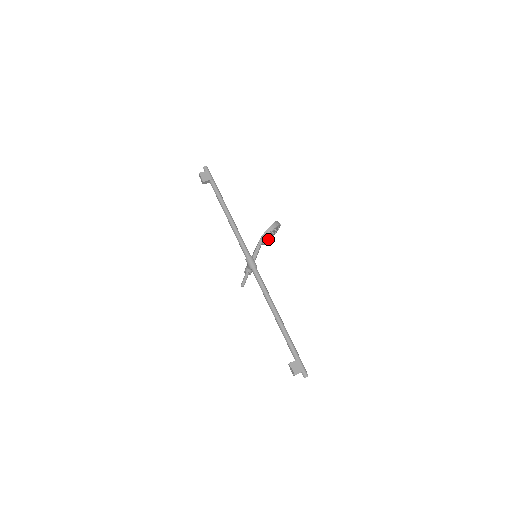
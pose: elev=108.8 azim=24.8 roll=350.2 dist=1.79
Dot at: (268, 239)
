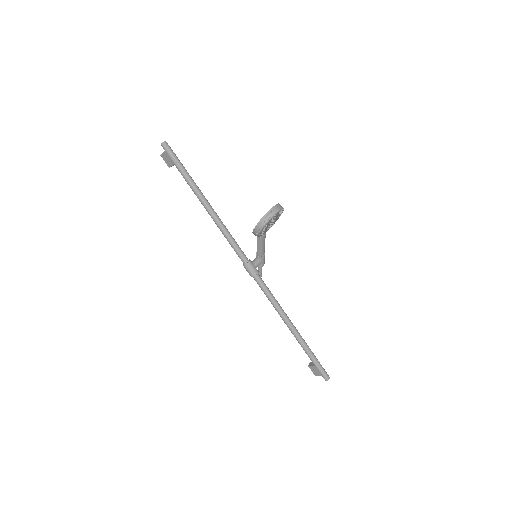
Dot at: (270, 225)
